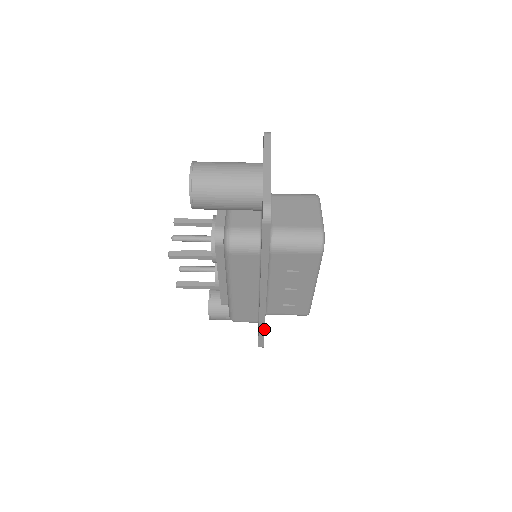
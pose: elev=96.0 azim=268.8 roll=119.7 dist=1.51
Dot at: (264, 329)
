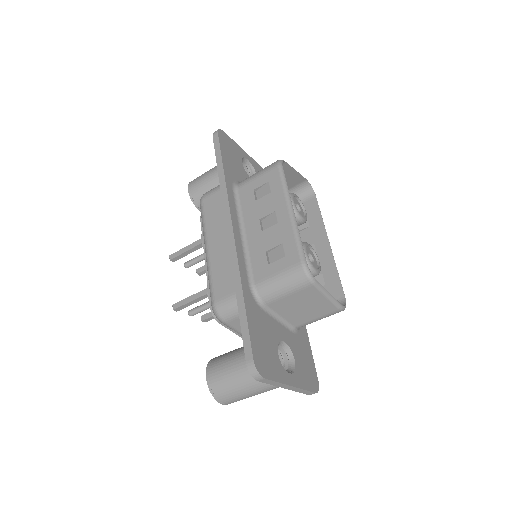
Dot at: occluded
